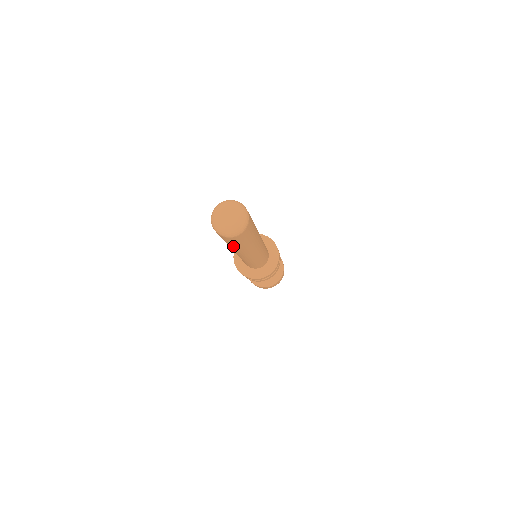
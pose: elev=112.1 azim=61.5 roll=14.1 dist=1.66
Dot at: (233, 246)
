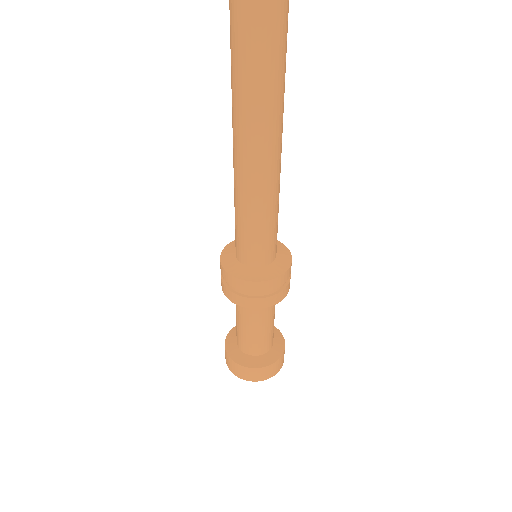
Dot at: (267, 73)
